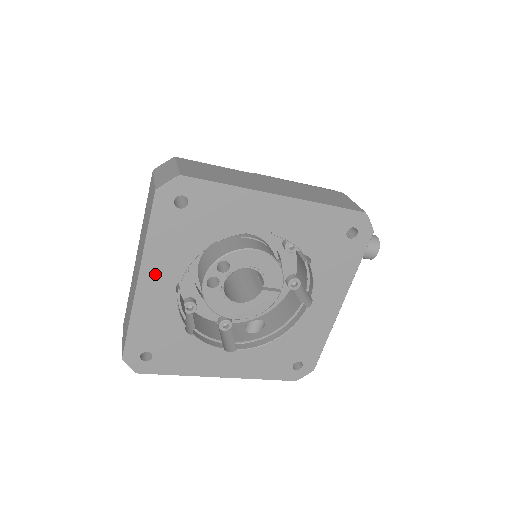
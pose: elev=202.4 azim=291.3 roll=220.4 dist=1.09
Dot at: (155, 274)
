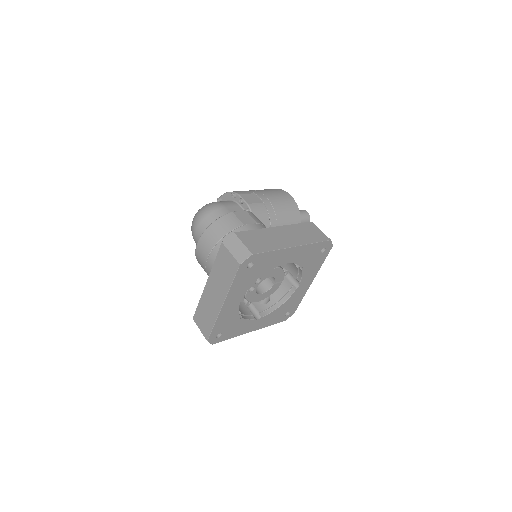
Dot at: (231, 299)
